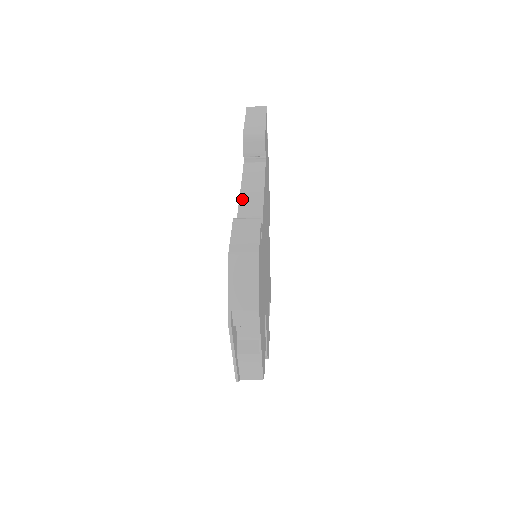
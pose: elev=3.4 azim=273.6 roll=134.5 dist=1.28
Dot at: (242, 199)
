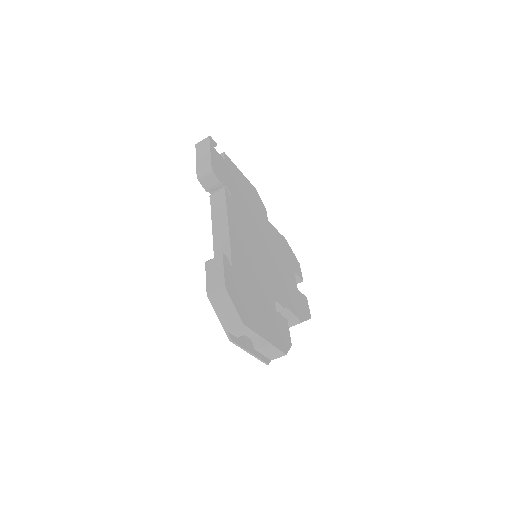
Dot at: (214, 233)
